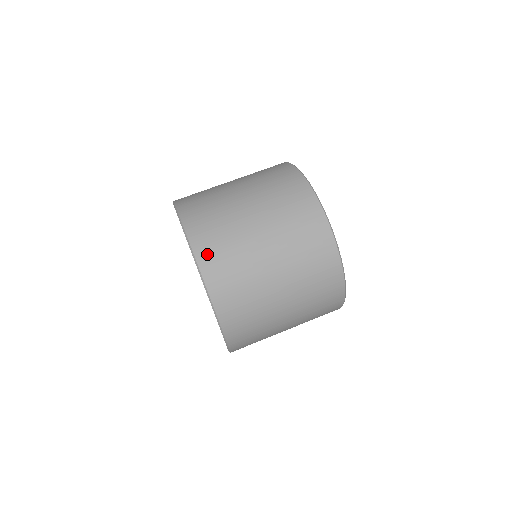
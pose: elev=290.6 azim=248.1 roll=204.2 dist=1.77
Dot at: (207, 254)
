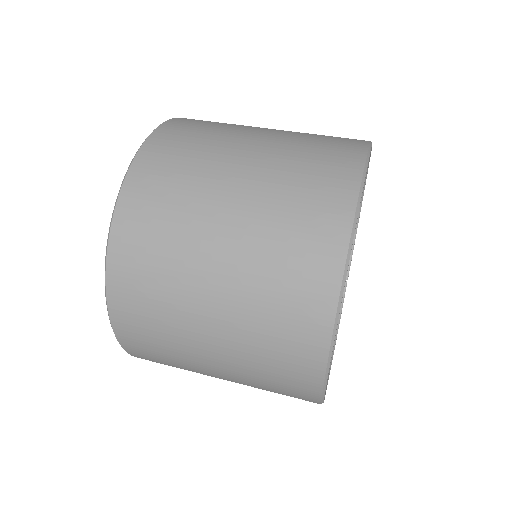
Dot at: (187, 121)
